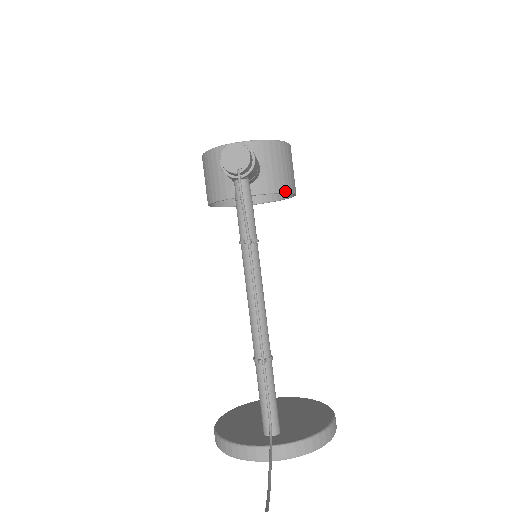
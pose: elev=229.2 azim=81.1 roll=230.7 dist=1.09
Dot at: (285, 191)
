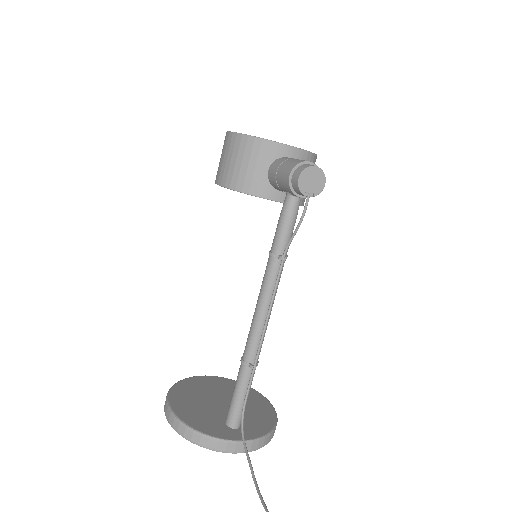
Dot at: (303, 204)
